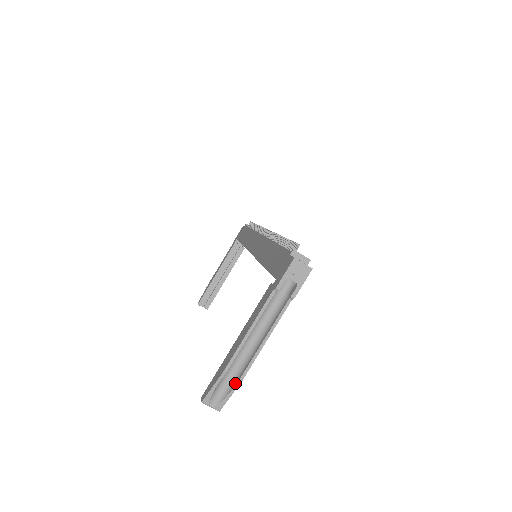
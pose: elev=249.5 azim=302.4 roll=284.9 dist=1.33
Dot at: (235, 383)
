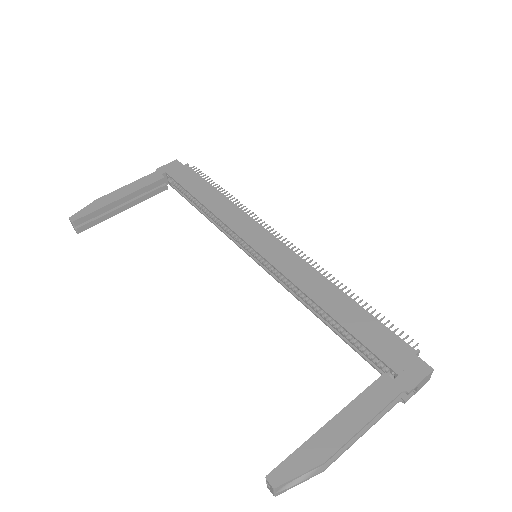
Dot at: (314, 472)
